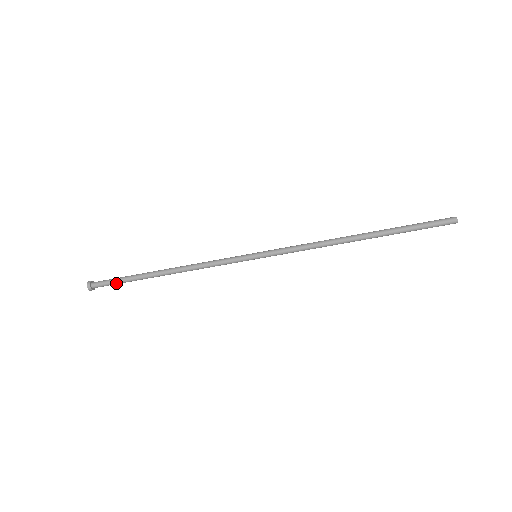
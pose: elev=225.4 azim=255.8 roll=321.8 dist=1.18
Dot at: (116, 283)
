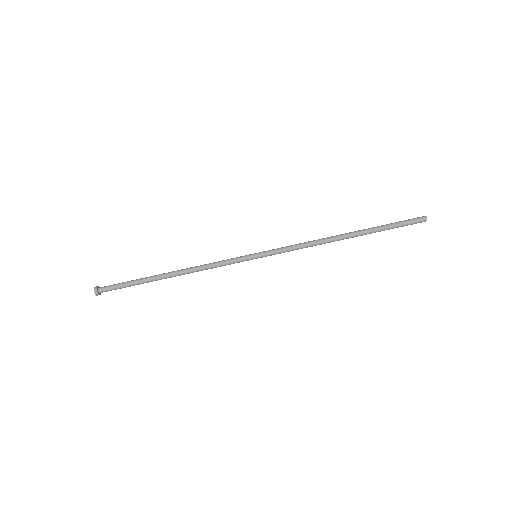
Dot at: (123, 287)
